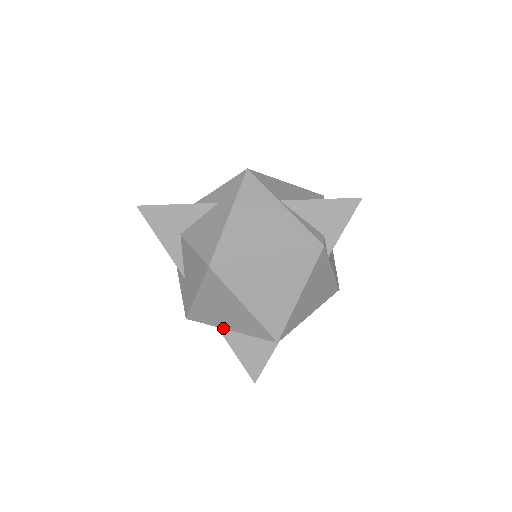
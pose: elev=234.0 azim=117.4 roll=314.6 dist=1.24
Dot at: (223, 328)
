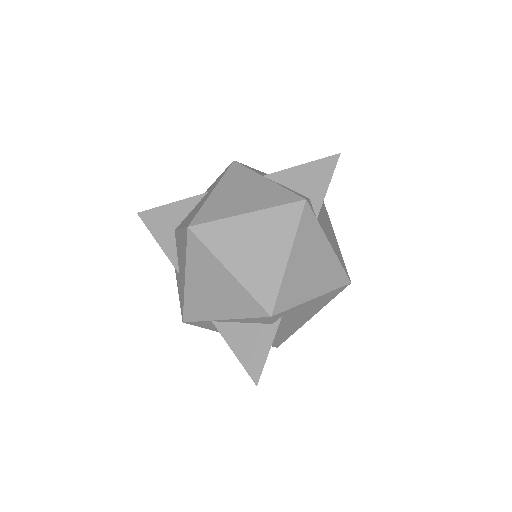
Dot at: (217, 319)
